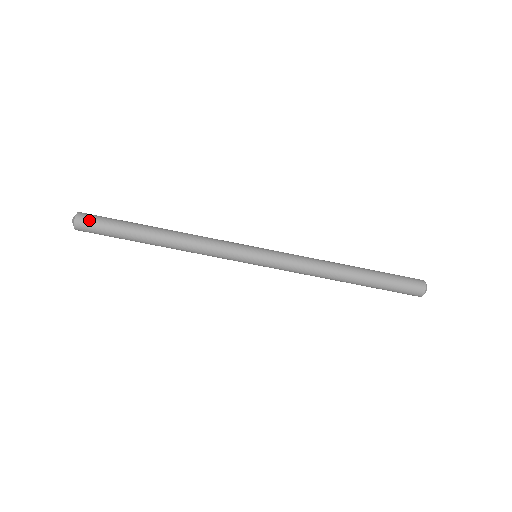
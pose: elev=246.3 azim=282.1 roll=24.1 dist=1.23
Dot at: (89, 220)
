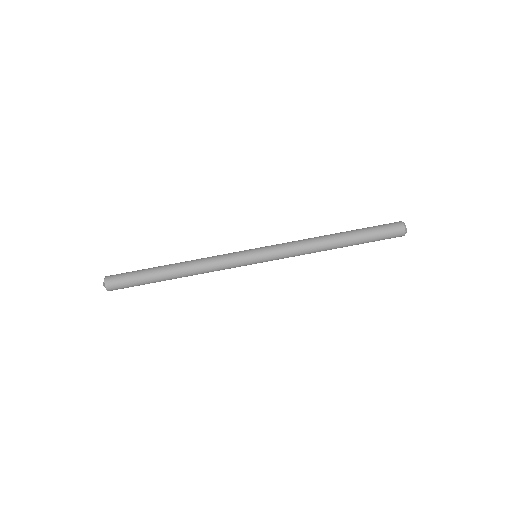
Dot at: (116, 277)
